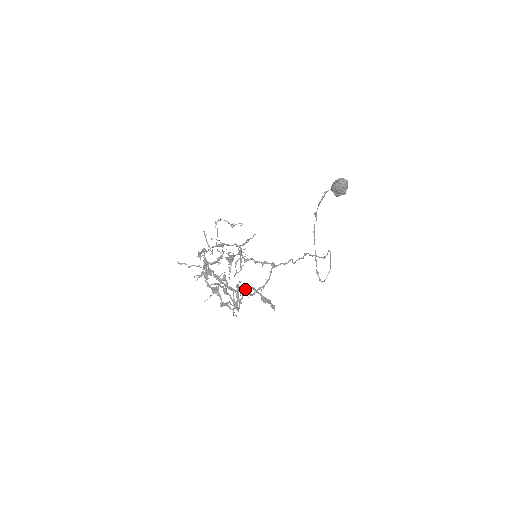
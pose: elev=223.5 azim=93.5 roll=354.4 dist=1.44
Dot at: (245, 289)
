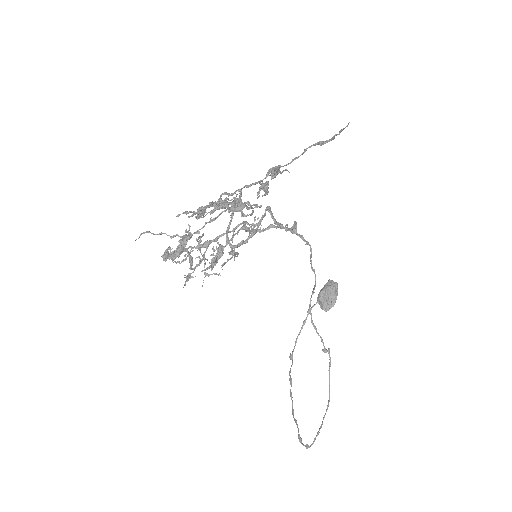
Dot at: (268, 206)
